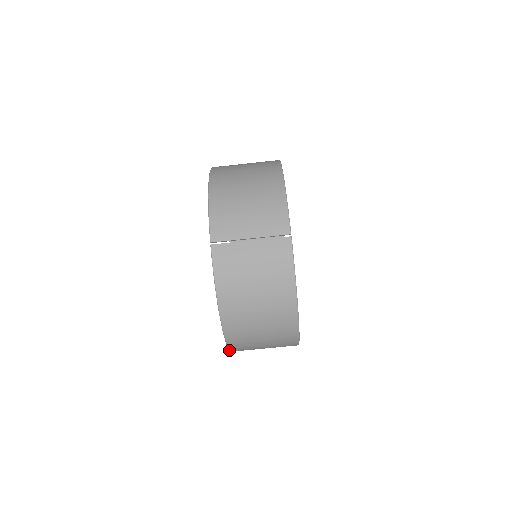
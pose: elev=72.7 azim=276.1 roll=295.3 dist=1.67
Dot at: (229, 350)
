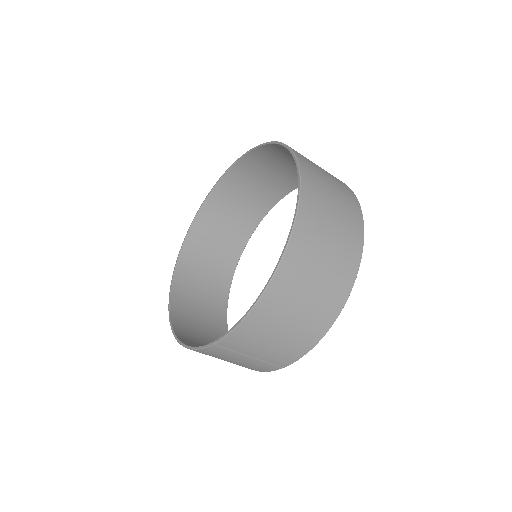
Dot at: (169, 298)
